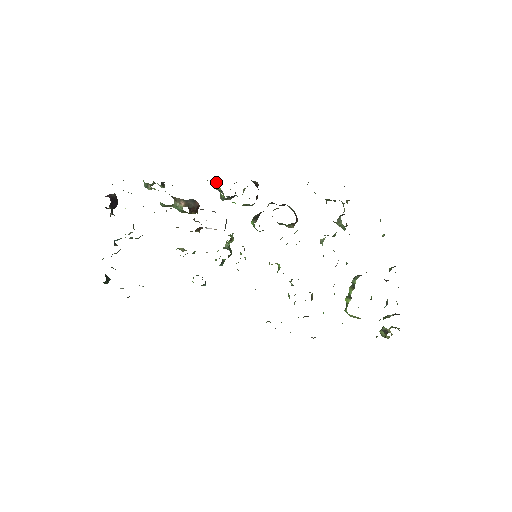
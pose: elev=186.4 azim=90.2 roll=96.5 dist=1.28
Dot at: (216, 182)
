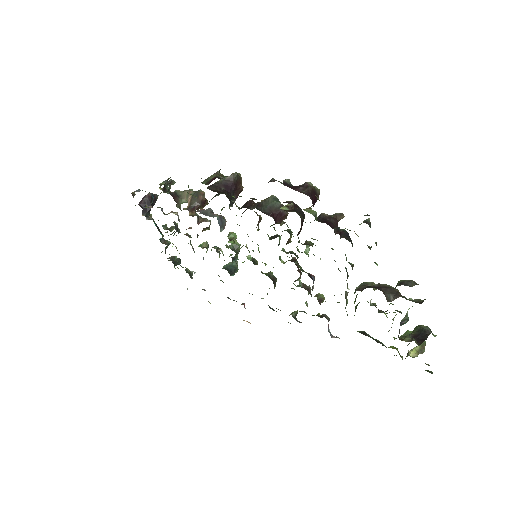
Dot at: occluded
